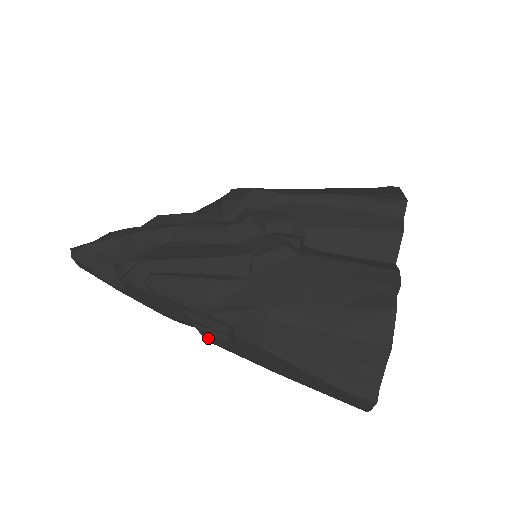
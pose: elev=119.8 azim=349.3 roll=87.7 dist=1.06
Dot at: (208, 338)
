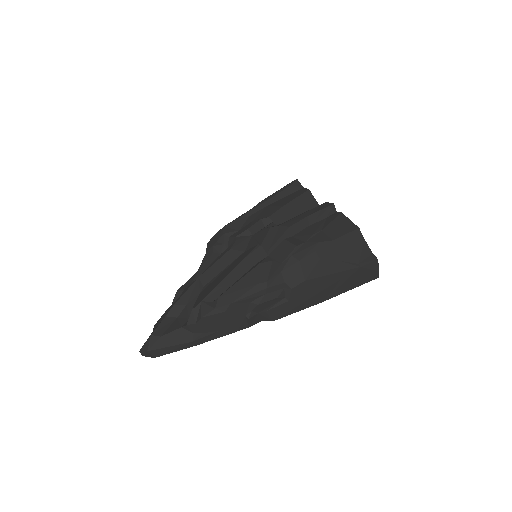
Dot at: (274, 316)
